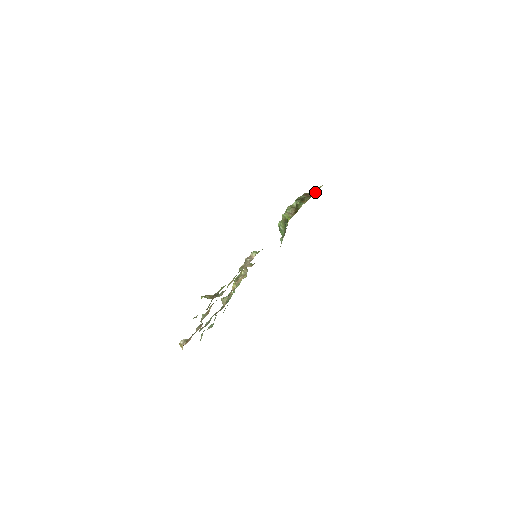
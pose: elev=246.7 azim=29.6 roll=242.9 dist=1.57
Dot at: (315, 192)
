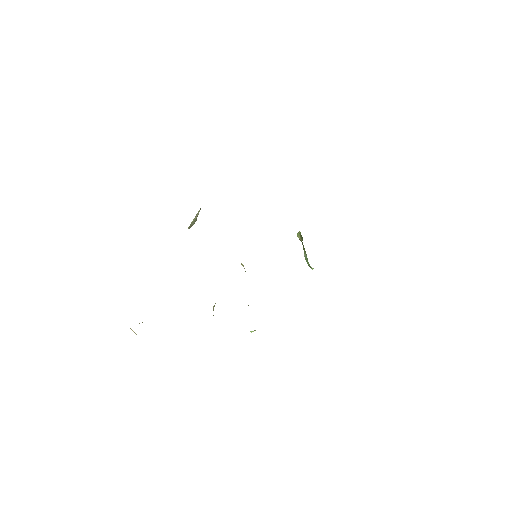
Dot at: occluded
